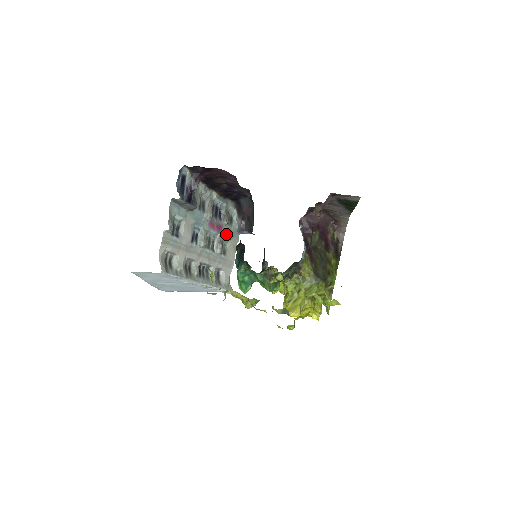
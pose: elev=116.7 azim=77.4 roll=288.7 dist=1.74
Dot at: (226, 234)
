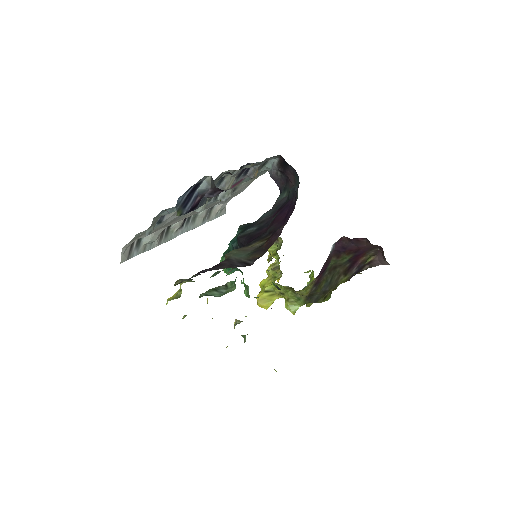
Dot at: (246, 181)
